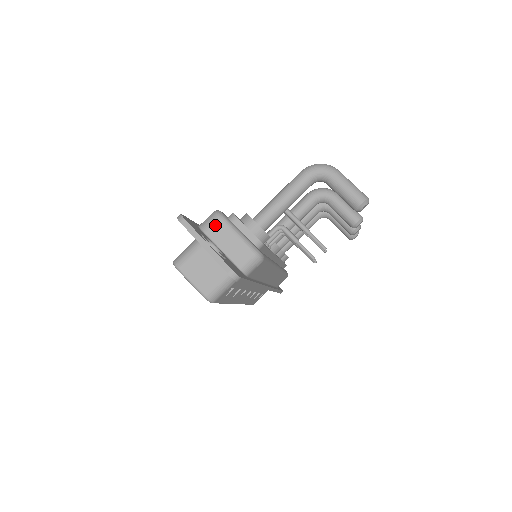
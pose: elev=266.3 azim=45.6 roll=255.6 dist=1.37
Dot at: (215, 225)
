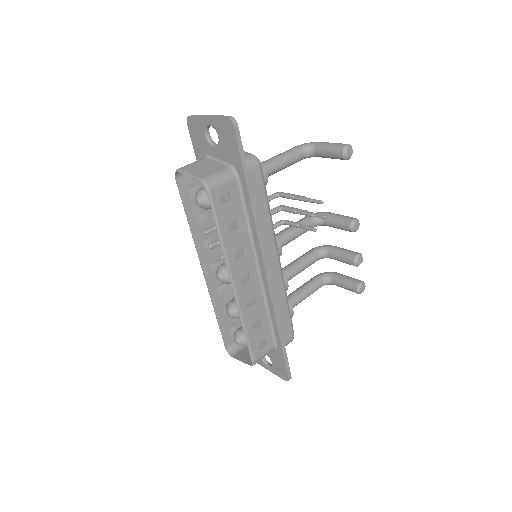
Dot at: occluded
